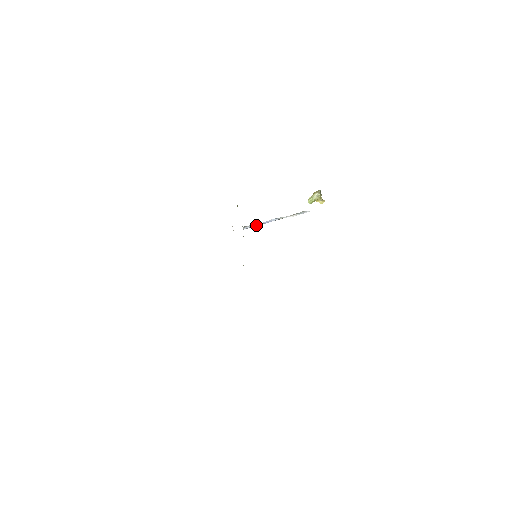
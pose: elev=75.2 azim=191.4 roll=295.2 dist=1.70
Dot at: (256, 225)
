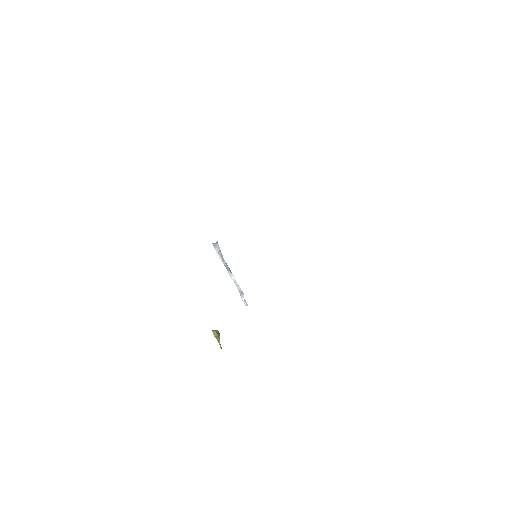
Dot at: (221, 256)
